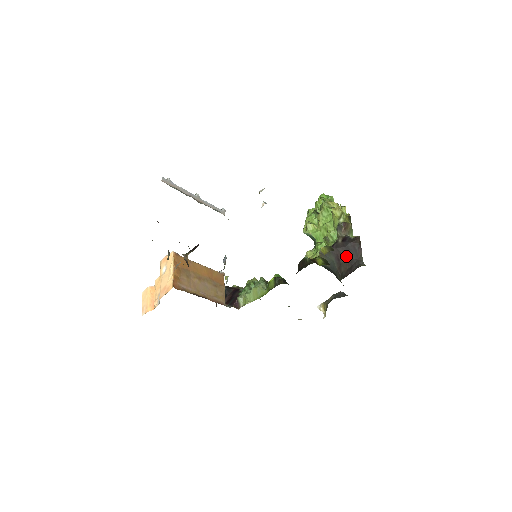
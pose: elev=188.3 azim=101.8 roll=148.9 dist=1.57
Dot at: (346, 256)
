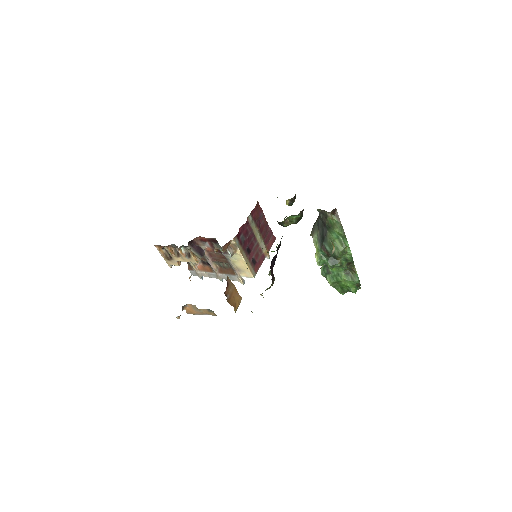
Dot at: occluded
